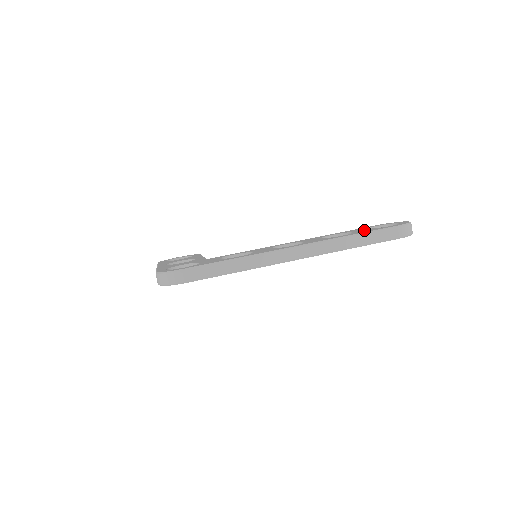
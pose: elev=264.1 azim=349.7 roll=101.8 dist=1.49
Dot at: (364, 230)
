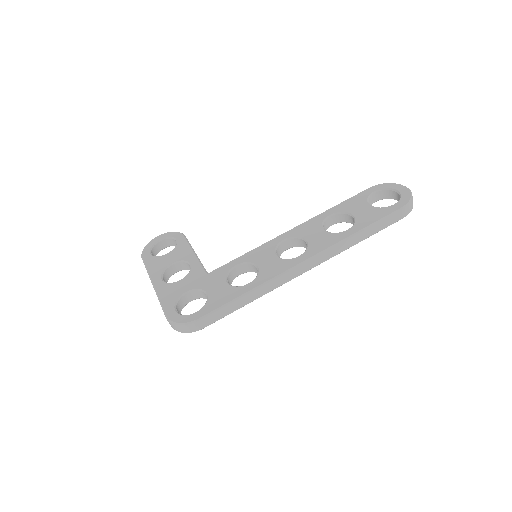
Dot at: (366, 213)
